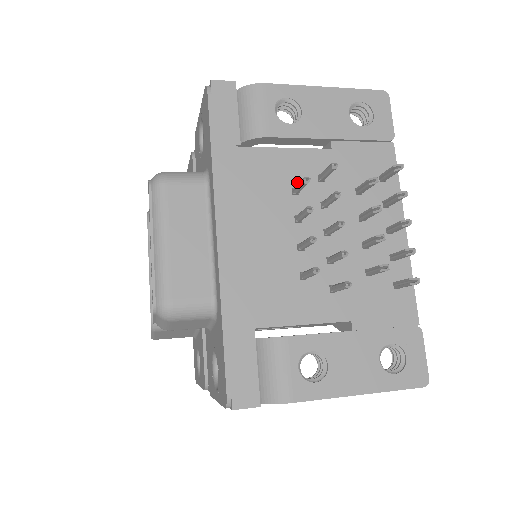
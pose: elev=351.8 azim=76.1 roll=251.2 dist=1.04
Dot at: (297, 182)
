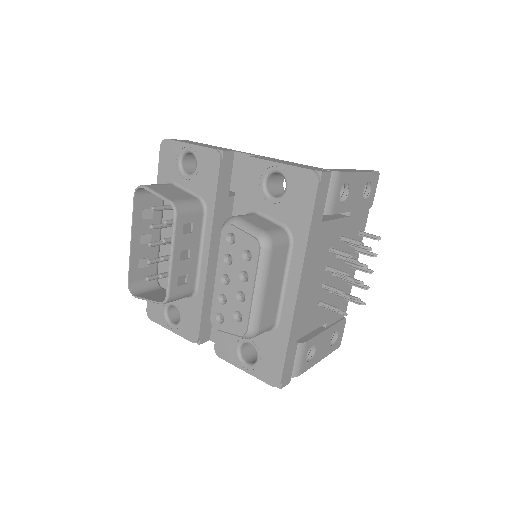
Dot at: (333, 243)
